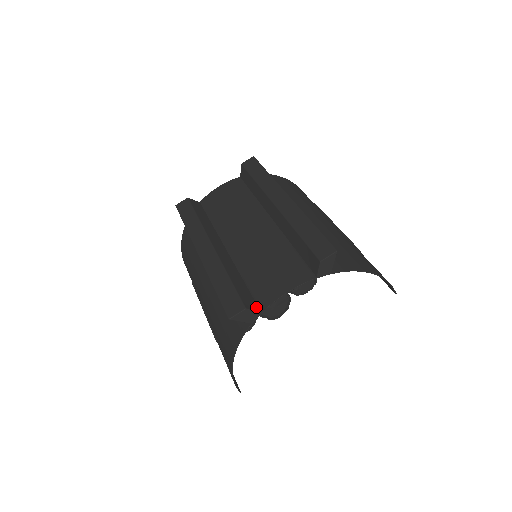
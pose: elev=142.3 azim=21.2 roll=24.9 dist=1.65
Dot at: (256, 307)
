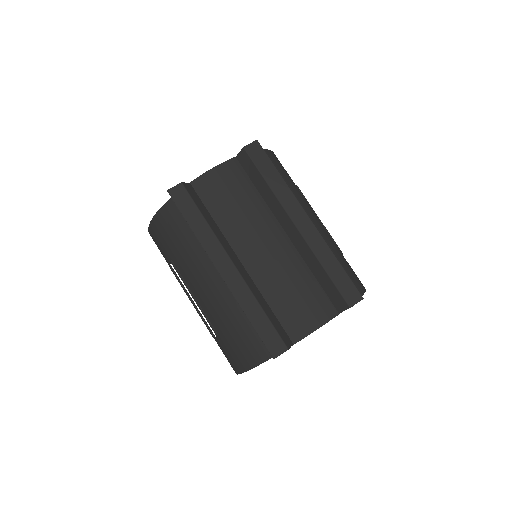
Dot at: (289, 340)
